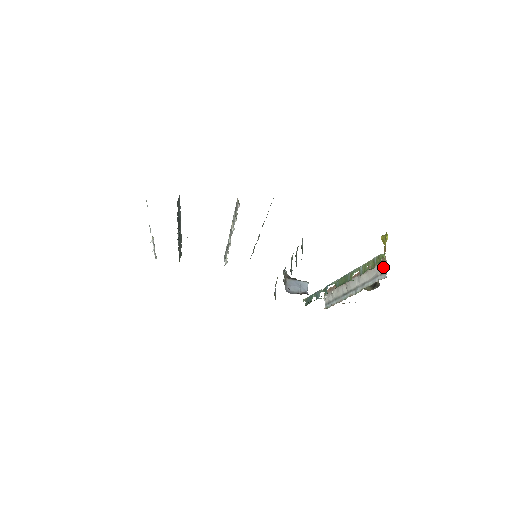
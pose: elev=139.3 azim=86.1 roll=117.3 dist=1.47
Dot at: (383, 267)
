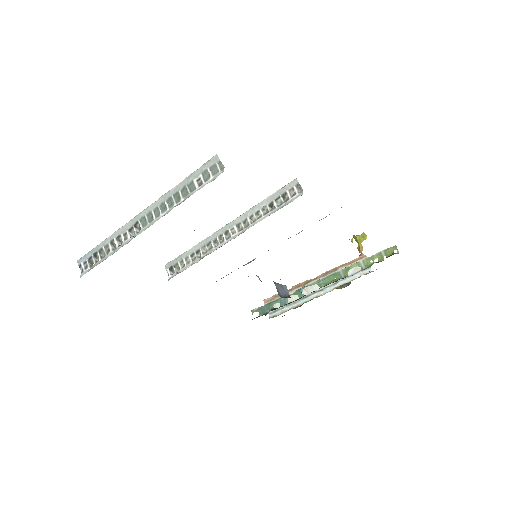
Dot at: occluded
